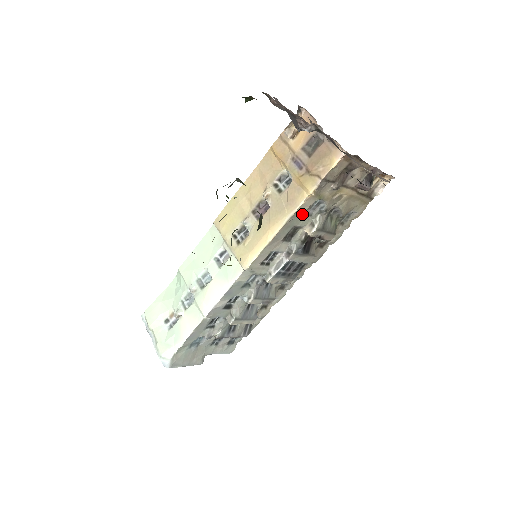
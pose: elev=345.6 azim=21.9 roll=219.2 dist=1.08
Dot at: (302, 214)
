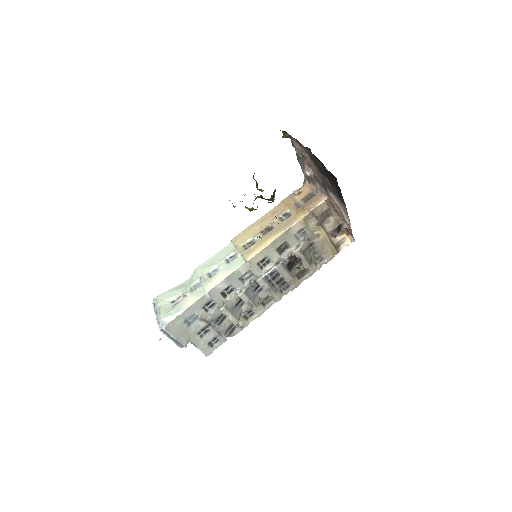
Dot at: (293, 234)
